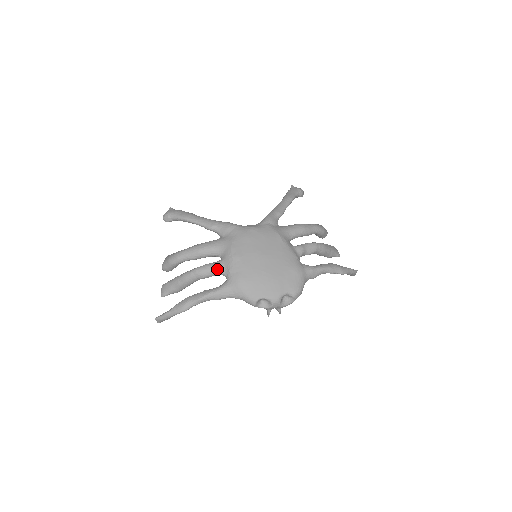
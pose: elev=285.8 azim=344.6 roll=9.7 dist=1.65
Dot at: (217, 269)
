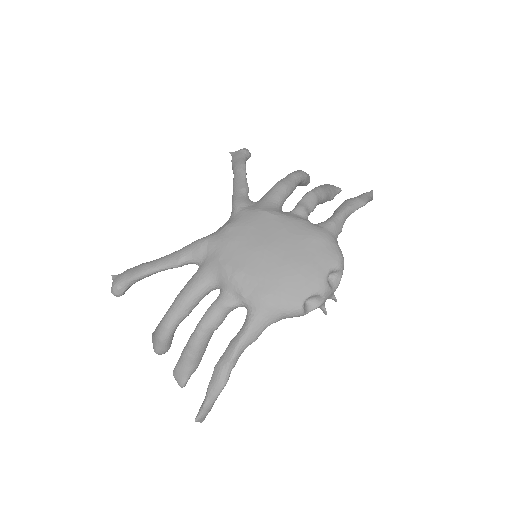
Dot at: (225, 305)
